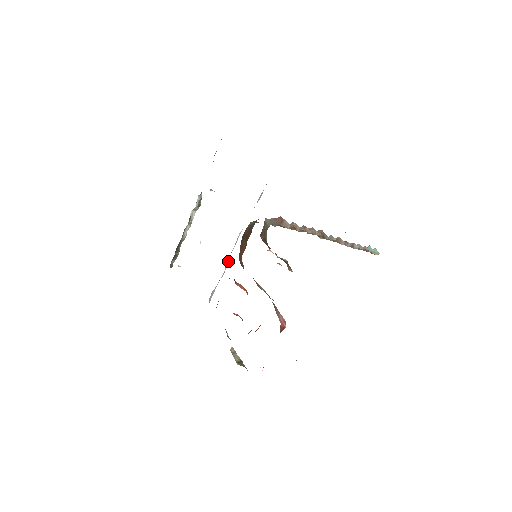
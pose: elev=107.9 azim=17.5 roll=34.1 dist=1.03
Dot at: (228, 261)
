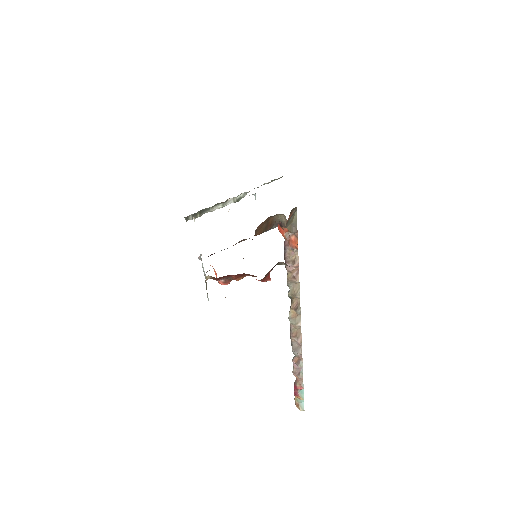
Dot at: occluded
